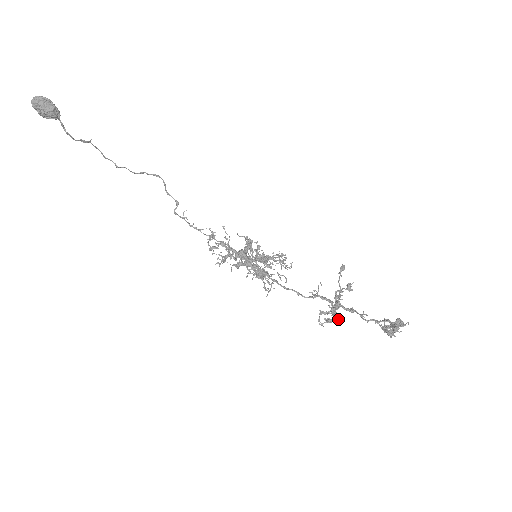
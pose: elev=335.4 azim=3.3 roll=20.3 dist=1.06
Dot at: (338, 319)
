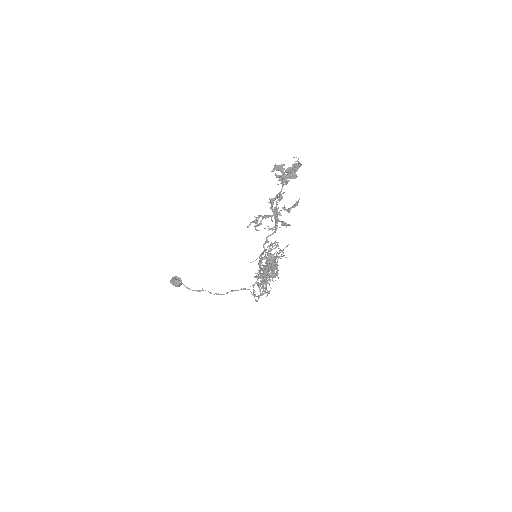
Dot at: occluded
